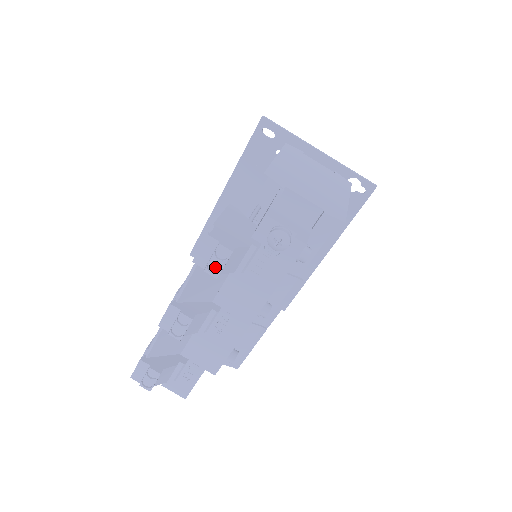
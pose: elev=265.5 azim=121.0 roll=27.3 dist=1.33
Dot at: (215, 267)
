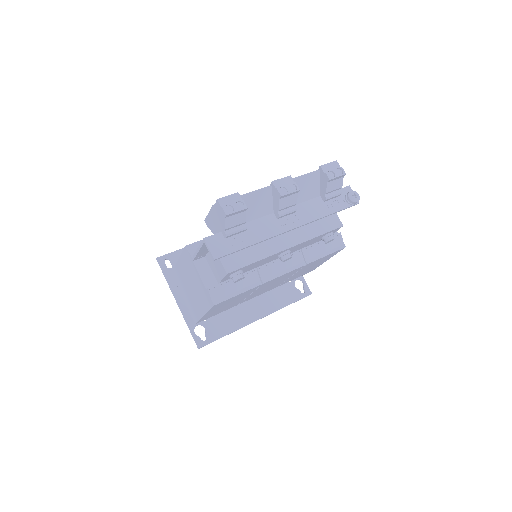
Dot at: (331, 175)
